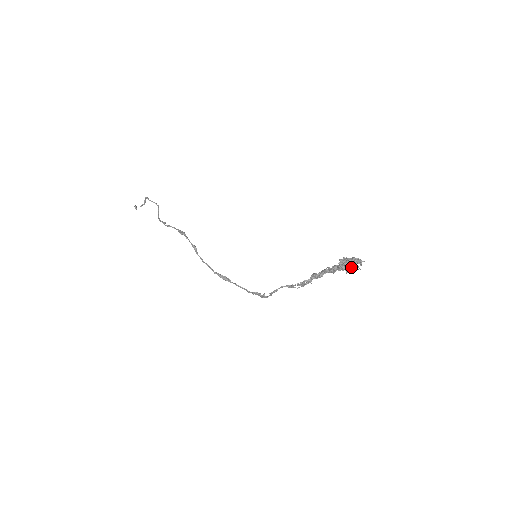
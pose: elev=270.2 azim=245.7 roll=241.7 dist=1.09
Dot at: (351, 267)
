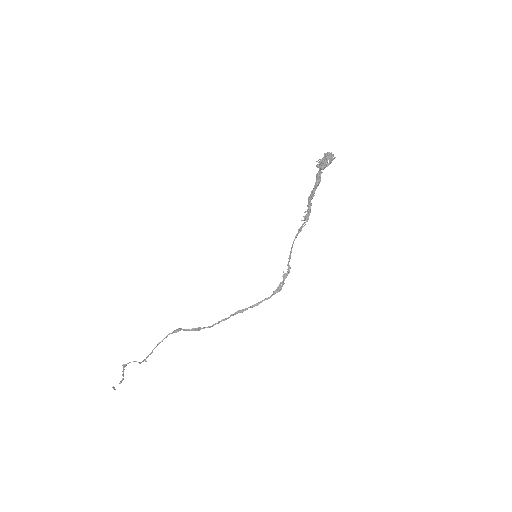
Dot at: (328, 164)
